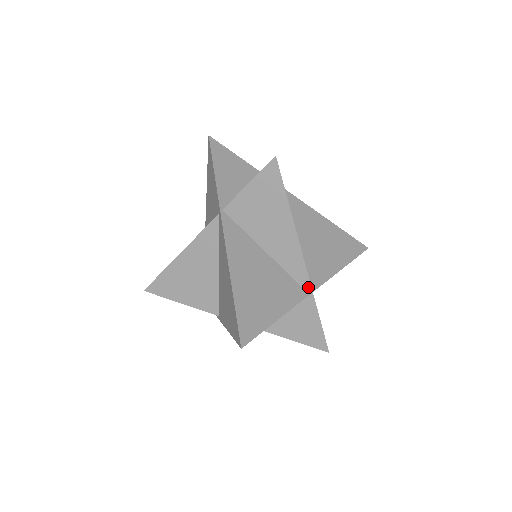
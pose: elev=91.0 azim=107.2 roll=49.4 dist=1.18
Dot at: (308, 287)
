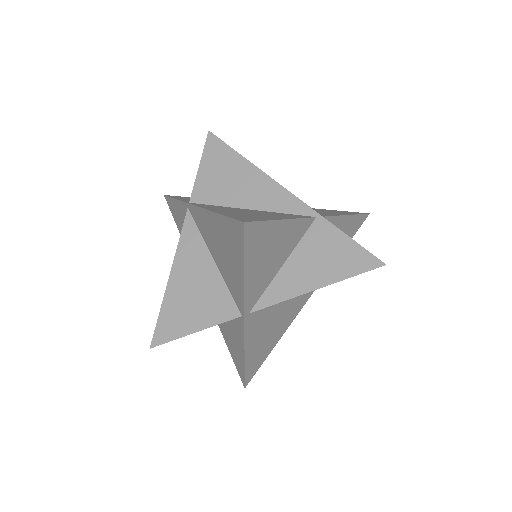
Dot at: (309, 211)
